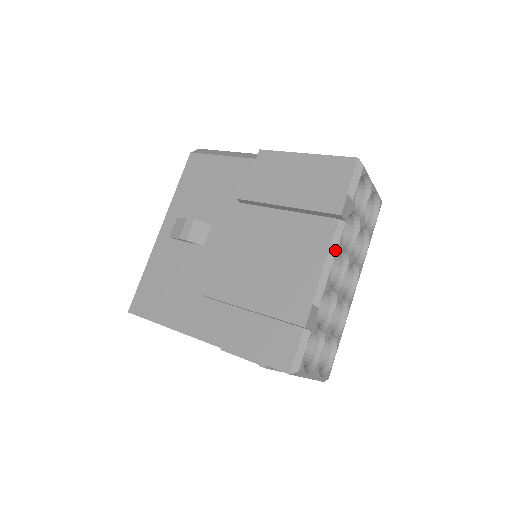
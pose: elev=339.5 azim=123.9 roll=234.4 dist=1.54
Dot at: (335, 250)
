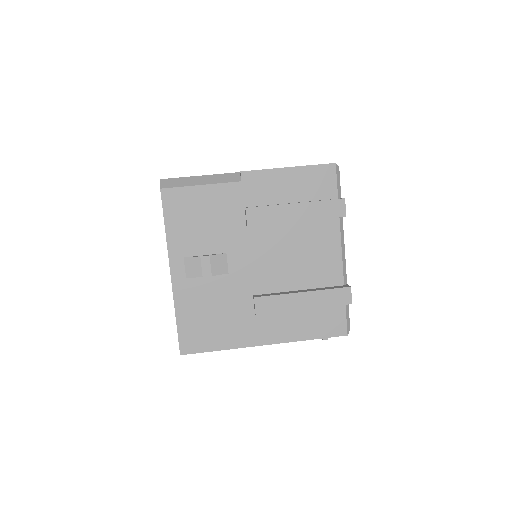
Dot at: (343, 240)
